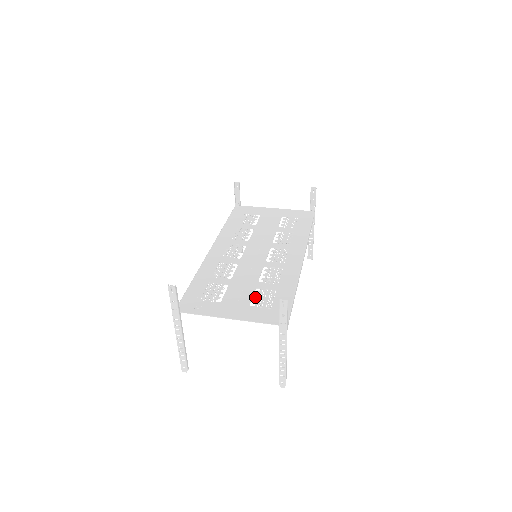
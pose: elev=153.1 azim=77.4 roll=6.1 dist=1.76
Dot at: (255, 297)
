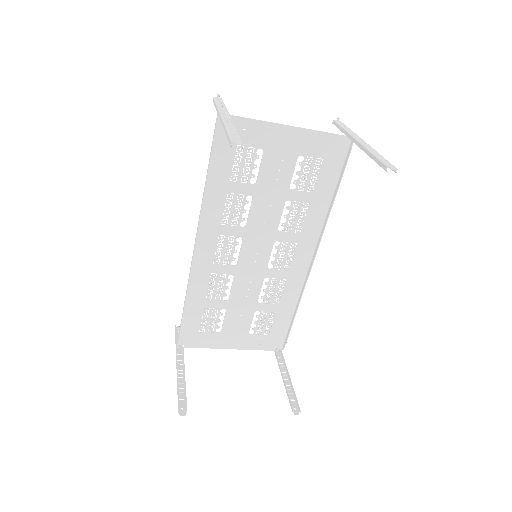
Dot at: (296, 172)
